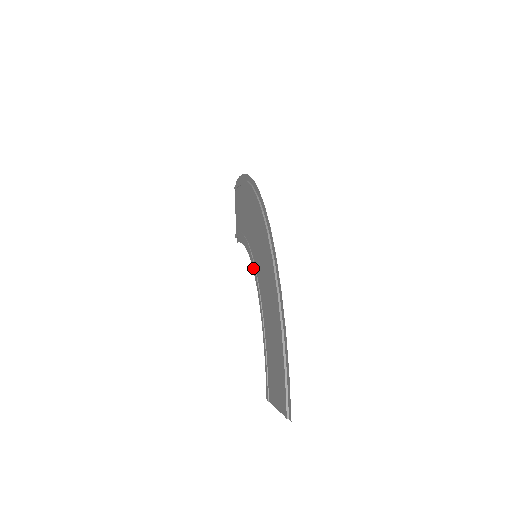
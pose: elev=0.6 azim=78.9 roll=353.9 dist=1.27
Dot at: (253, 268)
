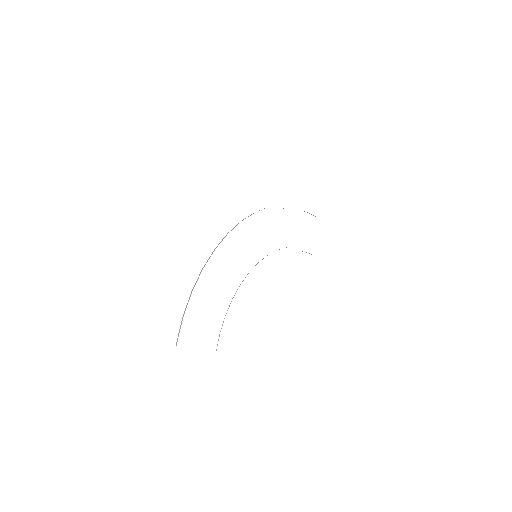
Dot at: occluded
